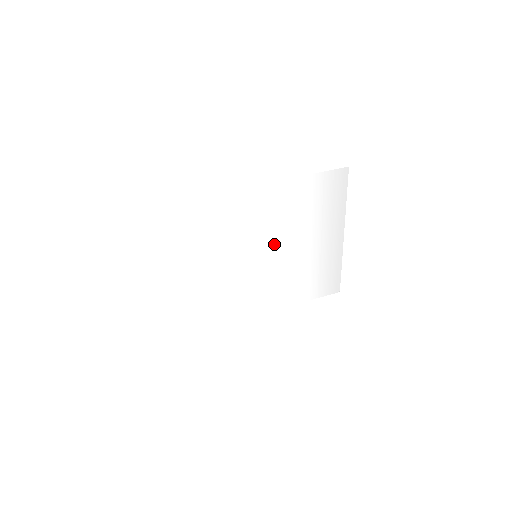
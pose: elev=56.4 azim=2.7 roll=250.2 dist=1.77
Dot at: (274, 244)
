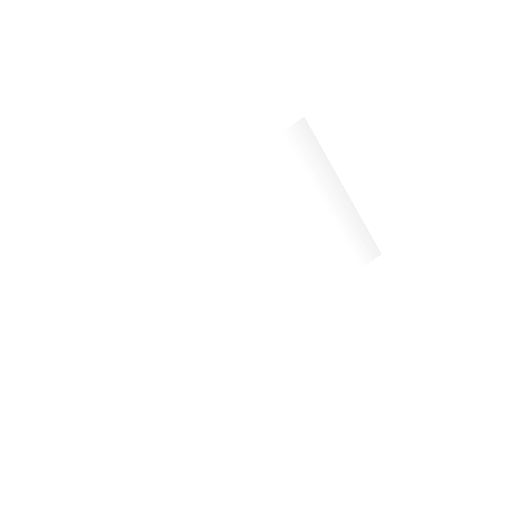
Dot at: (269, 235)
